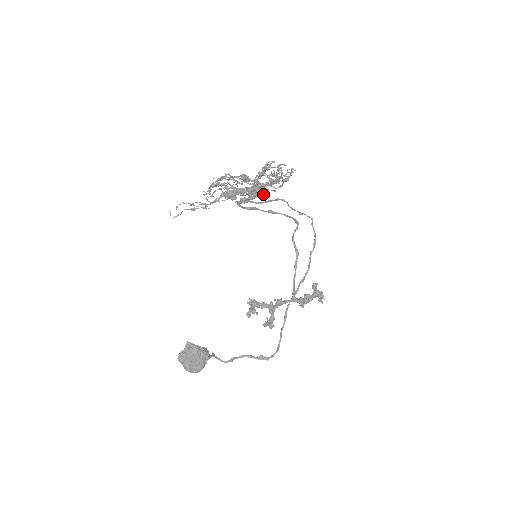
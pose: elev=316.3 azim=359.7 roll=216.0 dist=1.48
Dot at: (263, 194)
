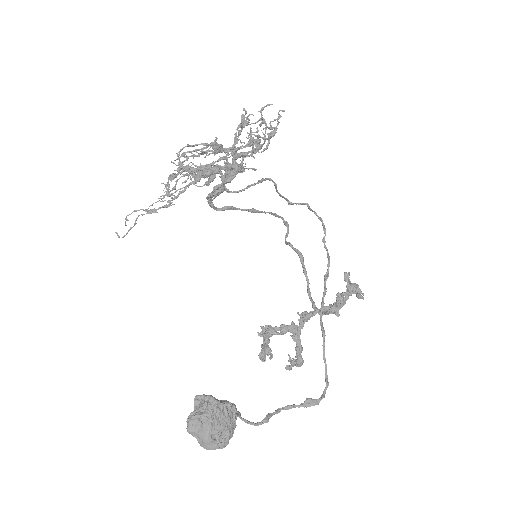
Dot at: (243, 170)
